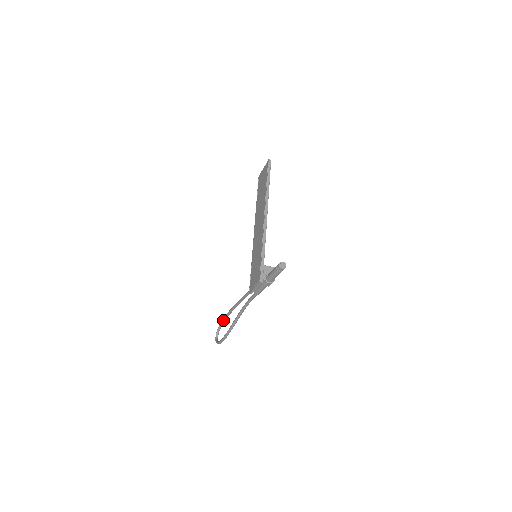
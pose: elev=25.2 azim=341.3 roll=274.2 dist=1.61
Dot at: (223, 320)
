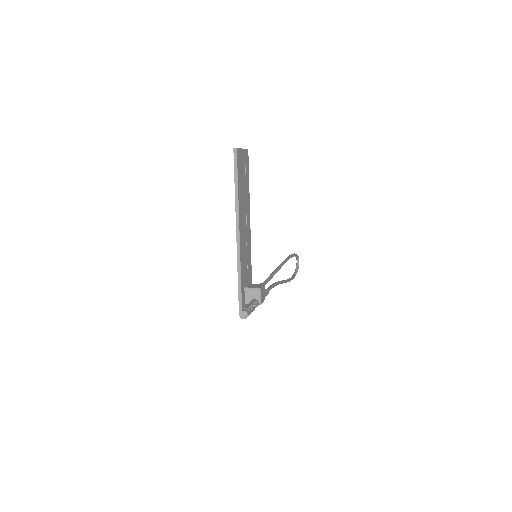
Dot at: occluded
